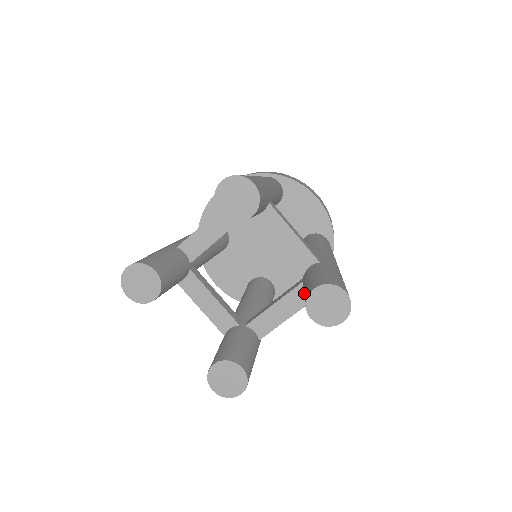
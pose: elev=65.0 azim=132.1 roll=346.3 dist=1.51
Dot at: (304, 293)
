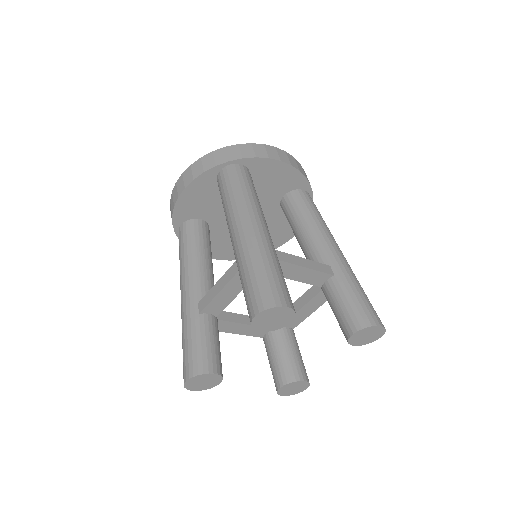
Dot at: (338, 322)
